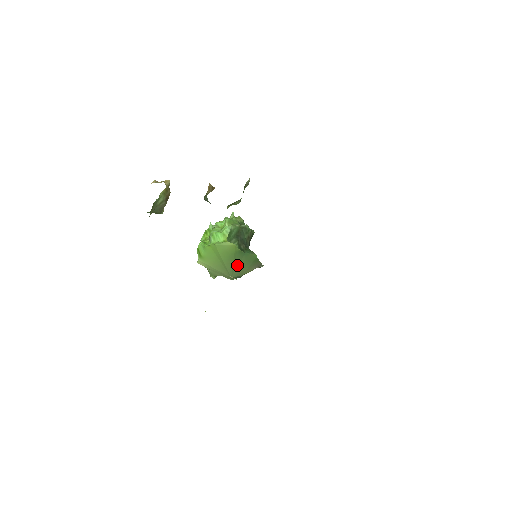
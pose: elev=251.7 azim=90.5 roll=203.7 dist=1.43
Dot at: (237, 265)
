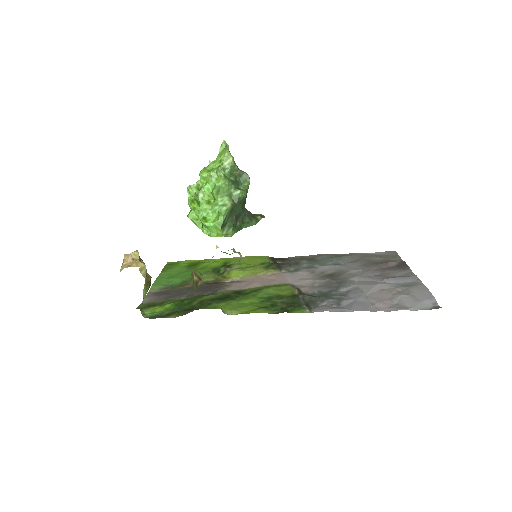
Dot at: occluded
